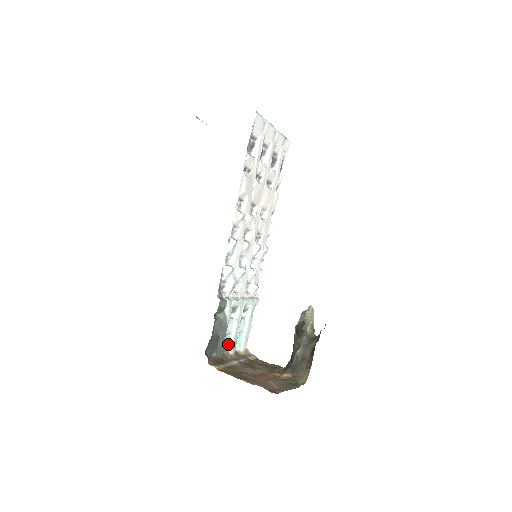
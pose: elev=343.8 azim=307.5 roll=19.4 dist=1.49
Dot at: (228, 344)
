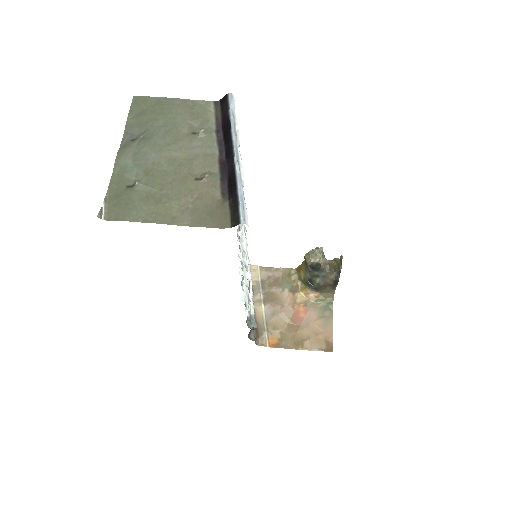
Dot at: occluded
